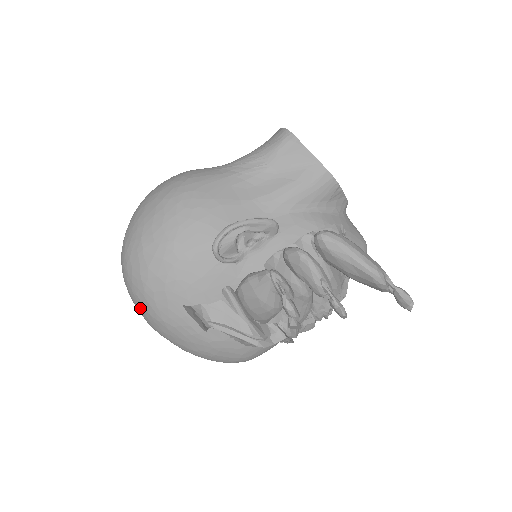
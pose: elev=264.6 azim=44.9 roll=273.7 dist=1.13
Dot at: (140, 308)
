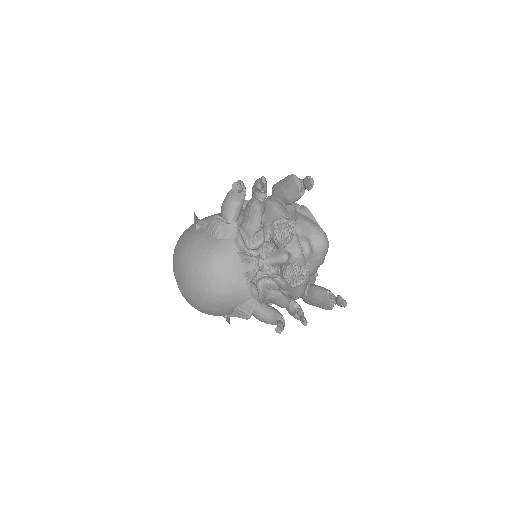
Dot at: occluded
